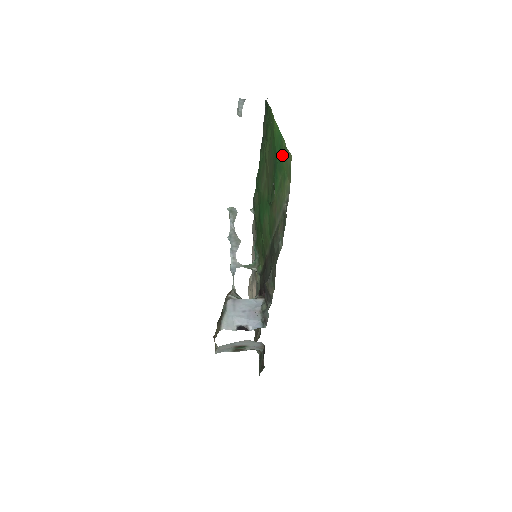
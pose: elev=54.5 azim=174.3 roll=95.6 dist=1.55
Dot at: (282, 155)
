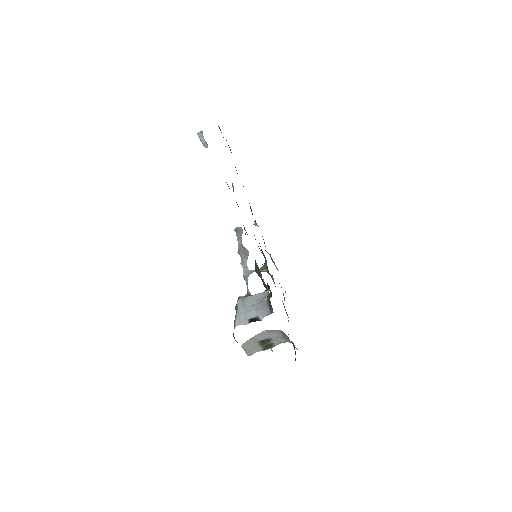
Dot at: occluded
